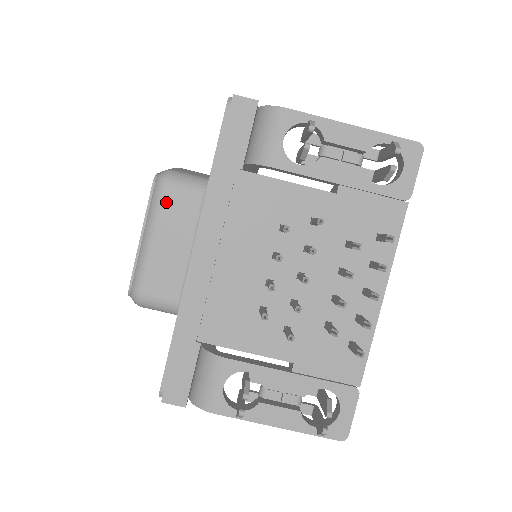
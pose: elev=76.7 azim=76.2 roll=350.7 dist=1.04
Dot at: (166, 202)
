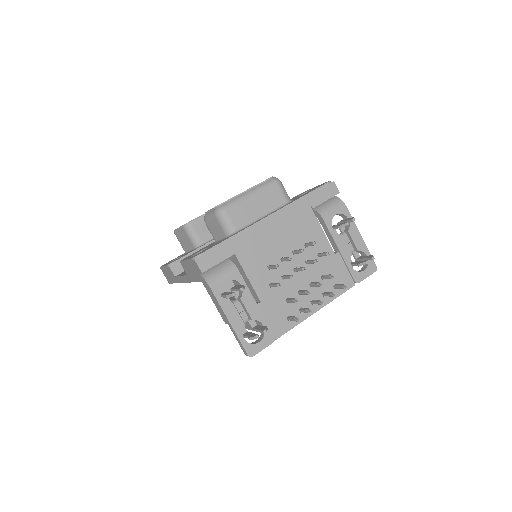
Dot at: (271, 189)
